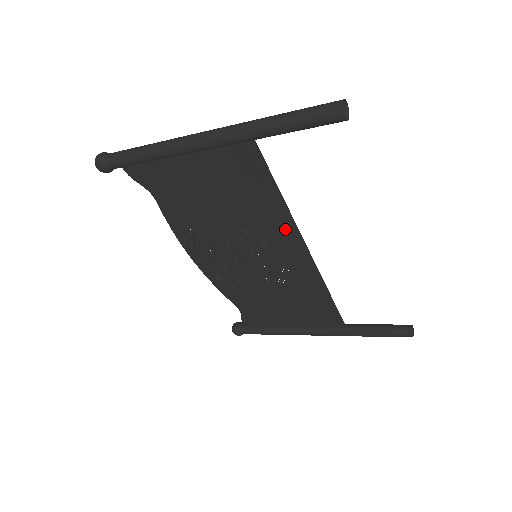
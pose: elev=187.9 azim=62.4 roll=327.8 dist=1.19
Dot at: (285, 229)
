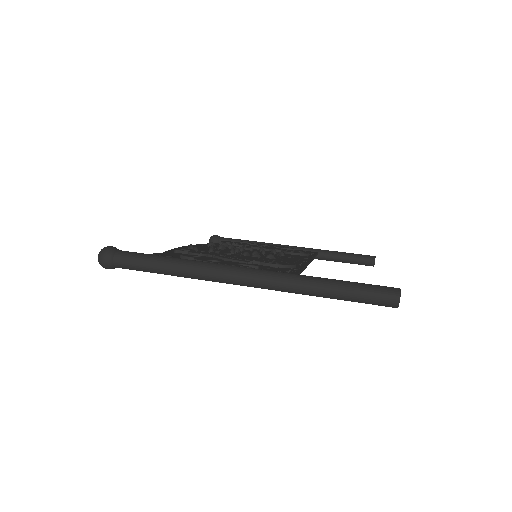
Dot at: occluded
